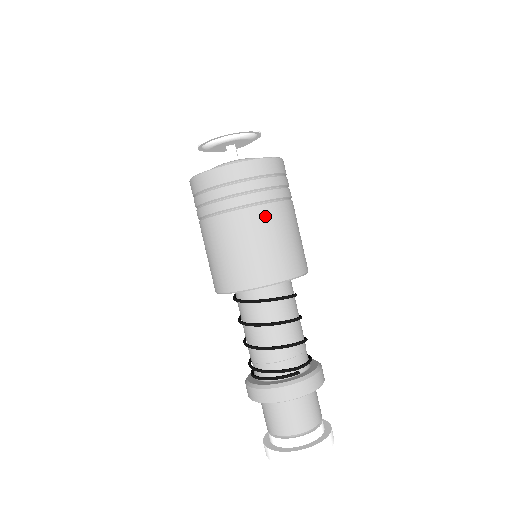
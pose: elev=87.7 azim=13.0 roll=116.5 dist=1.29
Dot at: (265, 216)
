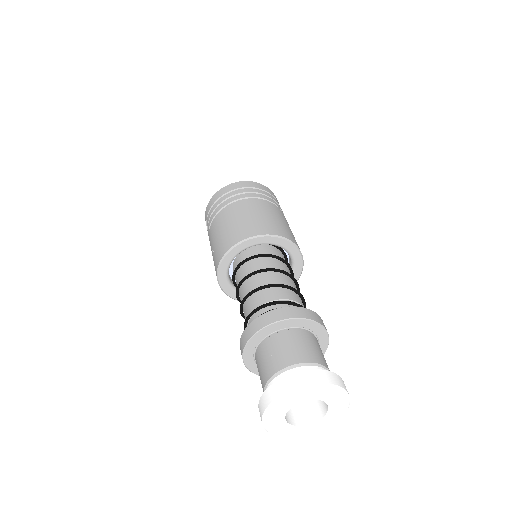
Dot at: occluded
